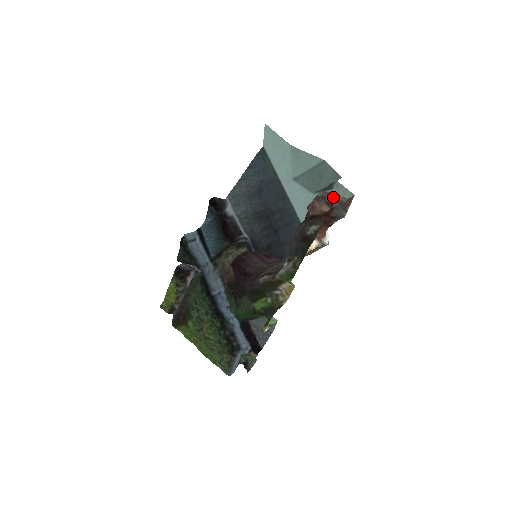
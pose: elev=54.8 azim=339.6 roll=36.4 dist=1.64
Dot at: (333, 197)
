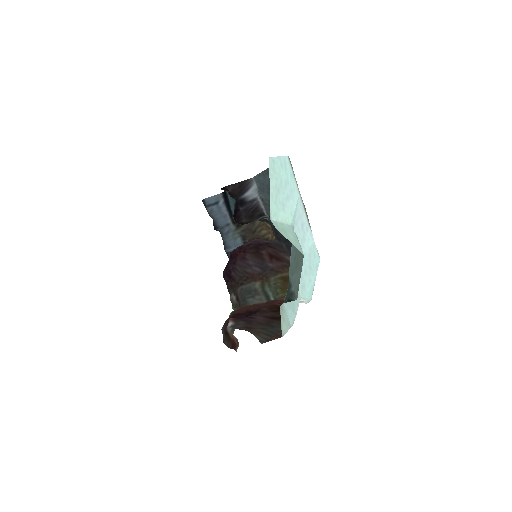
Dot at: (255, 329)
